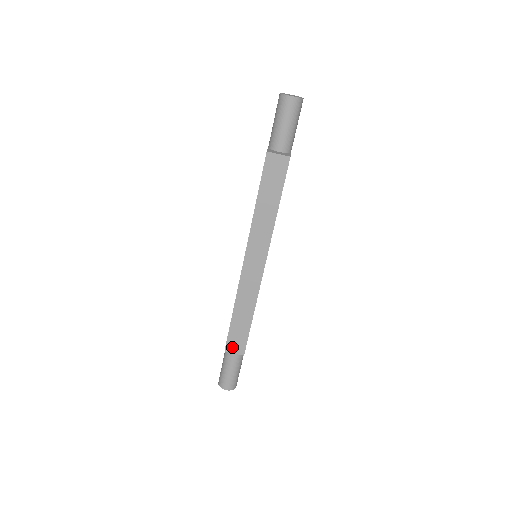
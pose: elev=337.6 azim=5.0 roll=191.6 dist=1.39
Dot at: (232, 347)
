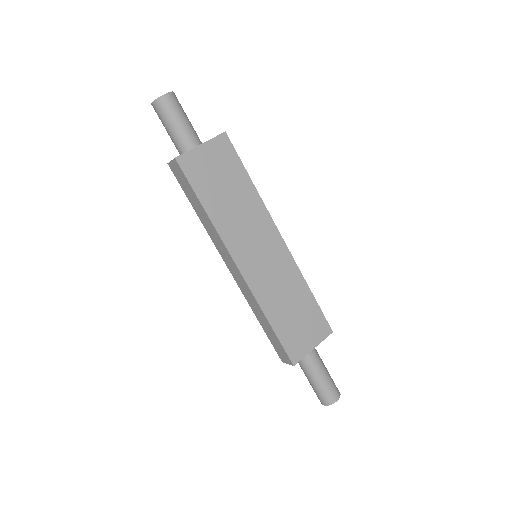
Dot at: (282, 357)
